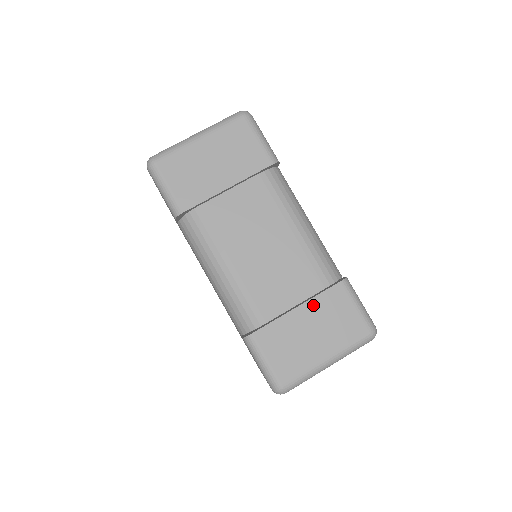
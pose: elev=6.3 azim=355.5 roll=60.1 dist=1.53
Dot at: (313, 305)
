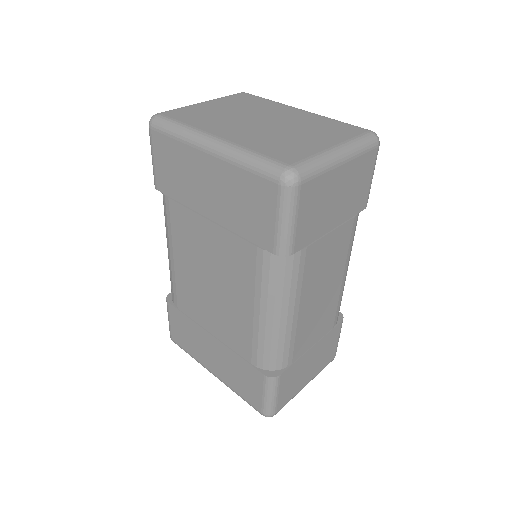
Dot at: (321, 343)
